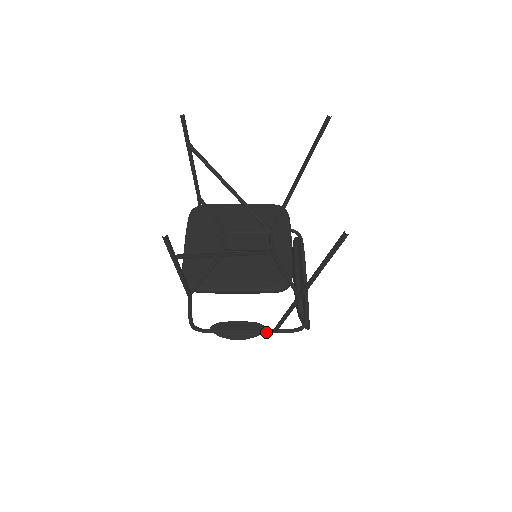
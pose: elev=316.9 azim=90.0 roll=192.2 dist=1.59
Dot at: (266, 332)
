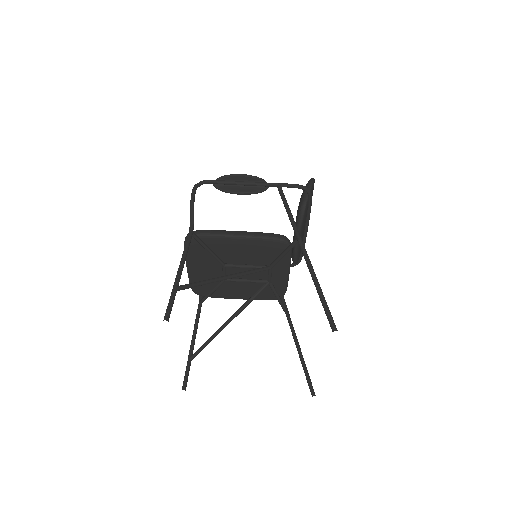
Dot at: occluded
